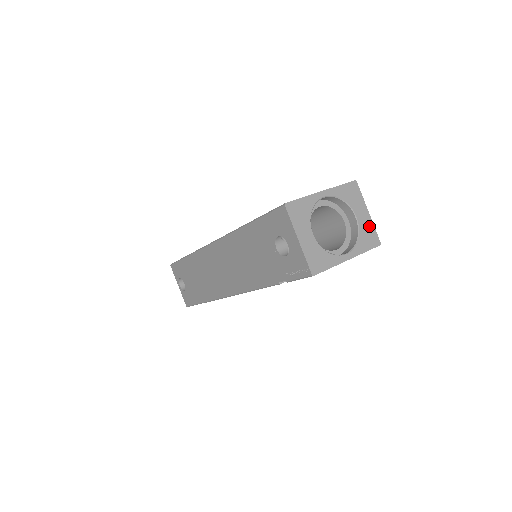
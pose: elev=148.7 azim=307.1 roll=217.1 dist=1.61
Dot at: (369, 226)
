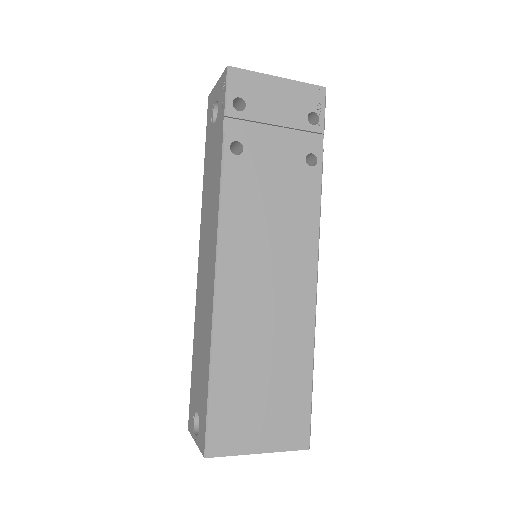
Dot at: occluded
